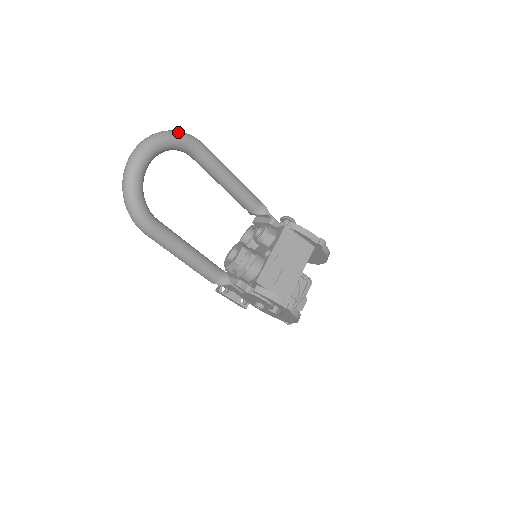
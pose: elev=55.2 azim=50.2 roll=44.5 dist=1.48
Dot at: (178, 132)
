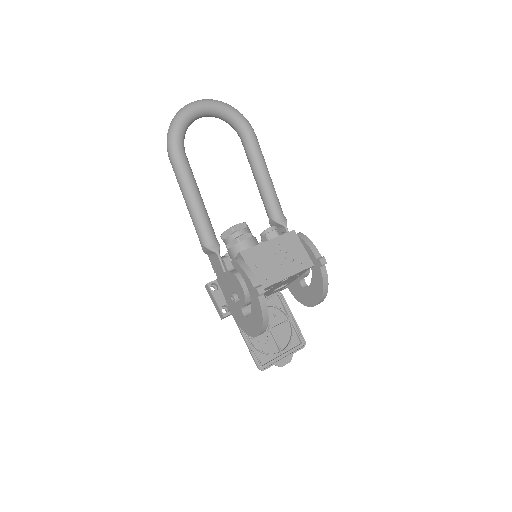
Dot at: occluded
